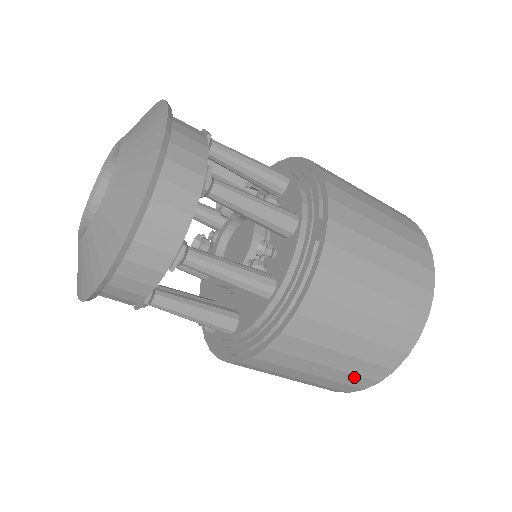
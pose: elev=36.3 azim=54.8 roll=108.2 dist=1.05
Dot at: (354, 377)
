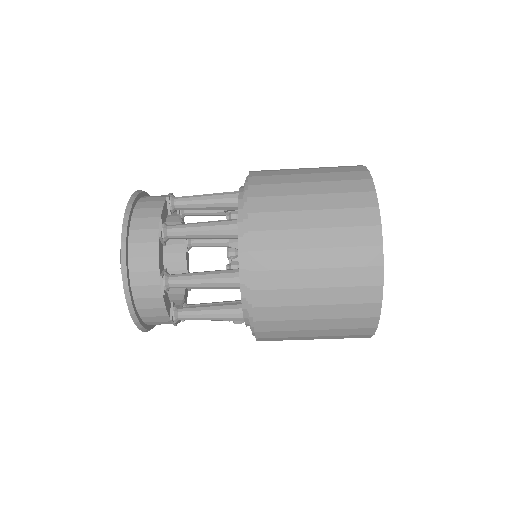
Dot at: (351, 320)
